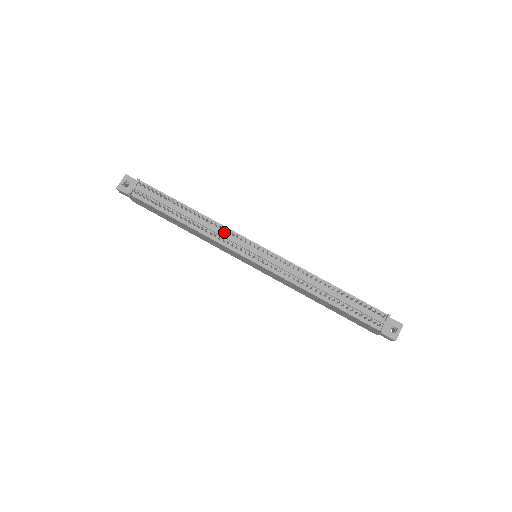
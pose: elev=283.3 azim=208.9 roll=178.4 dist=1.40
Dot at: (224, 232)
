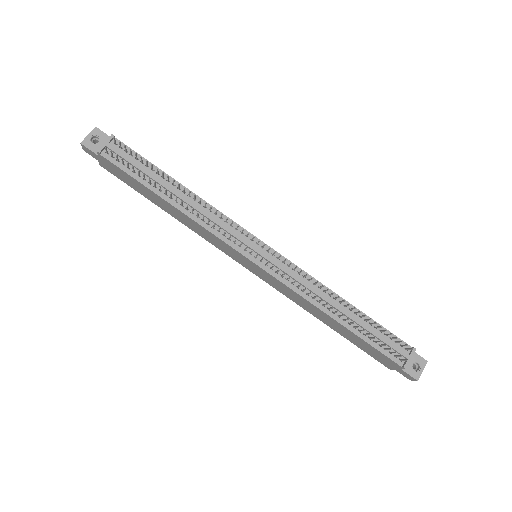
Dot at: (220, 220)
